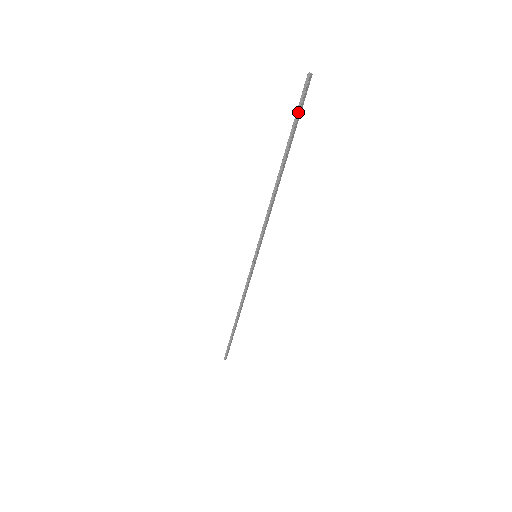
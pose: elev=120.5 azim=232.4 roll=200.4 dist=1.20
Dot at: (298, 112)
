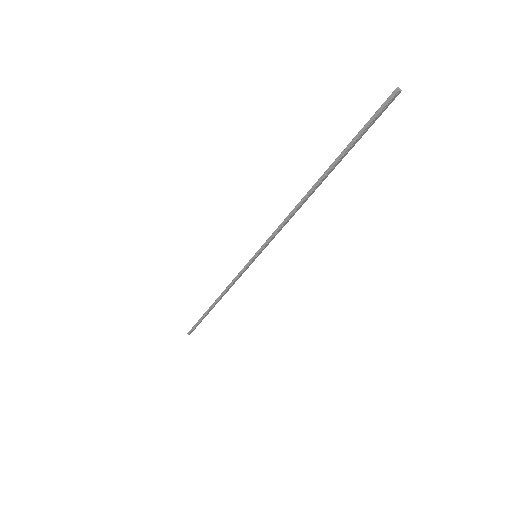
Dot at: (365, 128)
